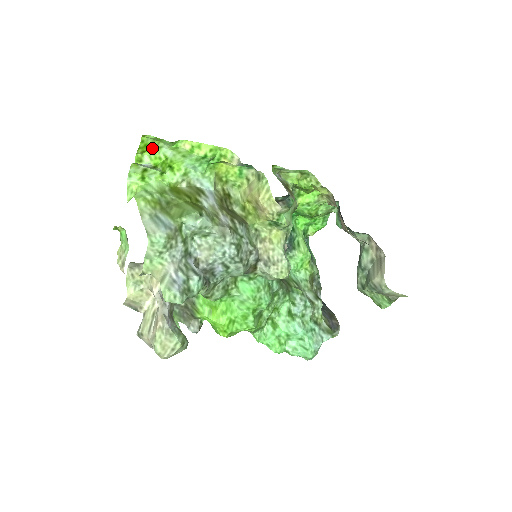
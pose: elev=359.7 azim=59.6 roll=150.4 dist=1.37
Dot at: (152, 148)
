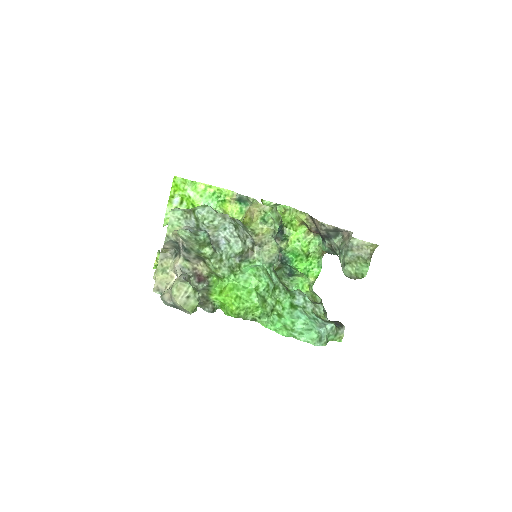
Dot at: (180, 189)
